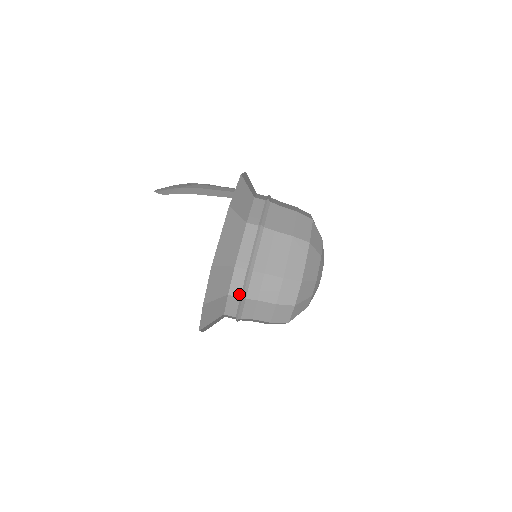
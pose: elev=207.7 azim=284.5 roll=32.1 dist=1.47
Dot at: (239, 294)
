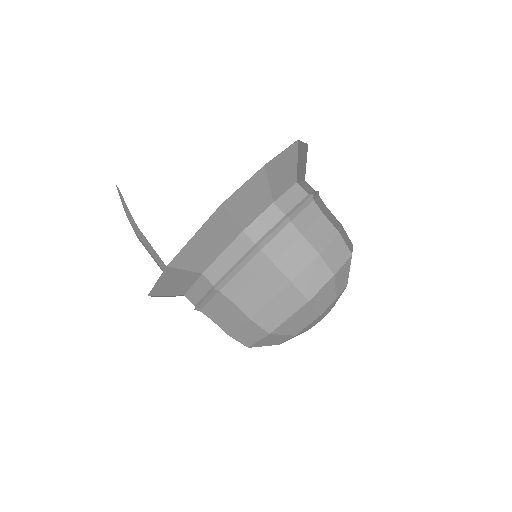
Dot at: (286, 211)
